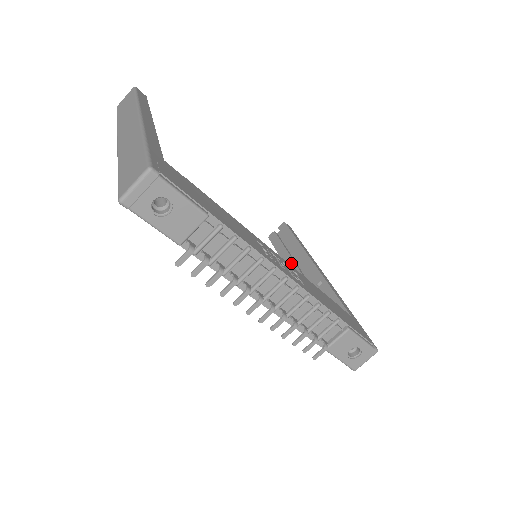
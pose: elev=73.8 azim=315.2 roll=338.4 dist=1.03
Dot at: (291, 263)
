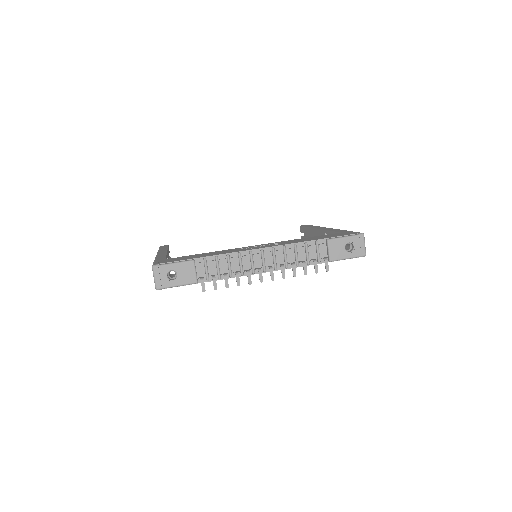
Dot at: occluded
